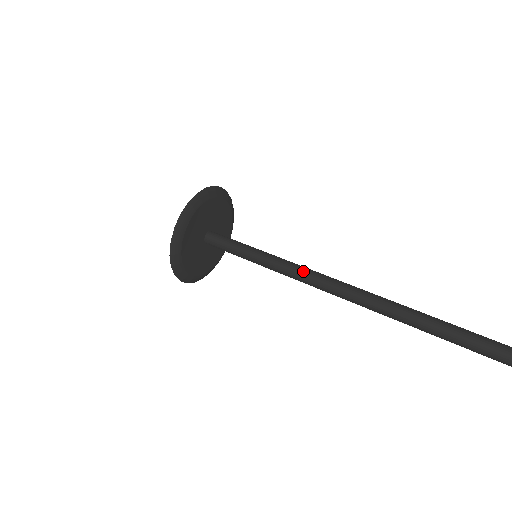
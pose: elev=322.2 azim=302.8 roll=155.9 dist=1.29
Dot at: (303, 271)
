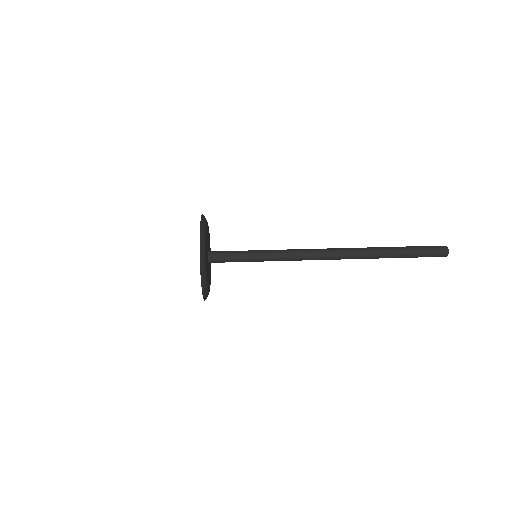
Dot at: (299, 250)
